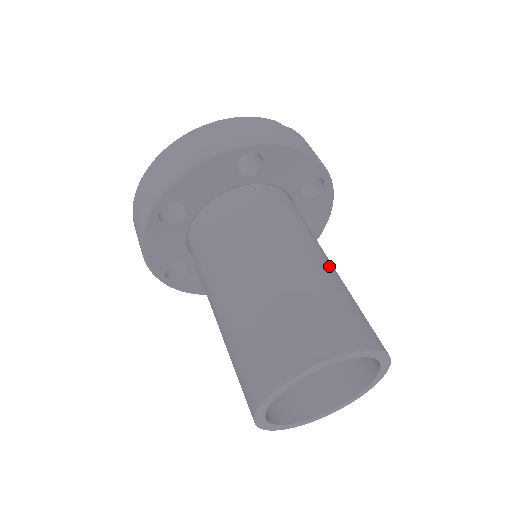
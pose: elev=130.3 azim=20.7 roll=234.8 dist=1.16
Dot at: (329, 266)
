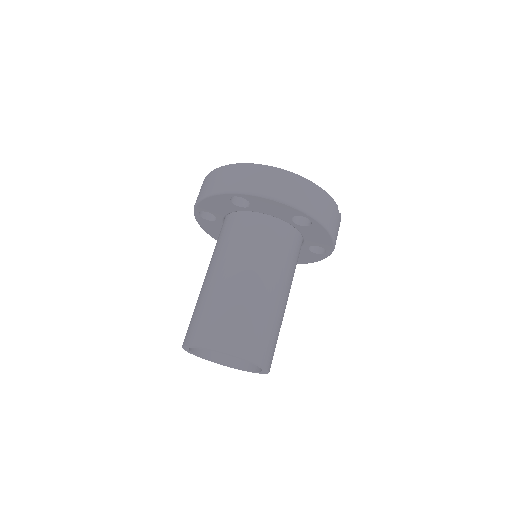
Dot at: (285, 307)
